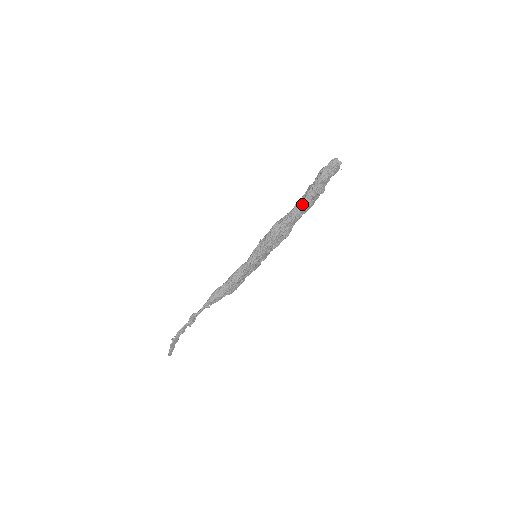
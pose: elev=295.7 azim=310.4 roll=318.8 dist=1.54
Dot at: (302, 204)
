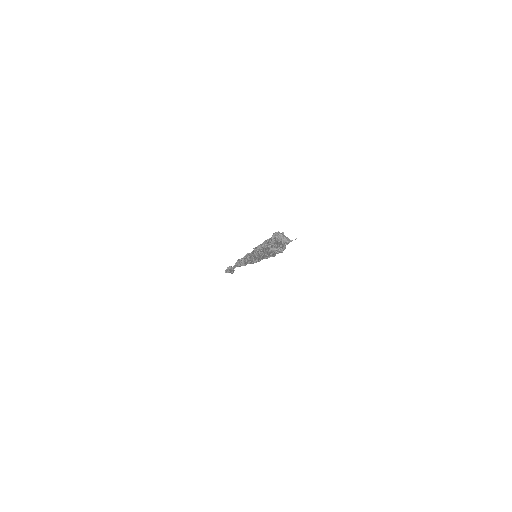
Dot at: occluded
